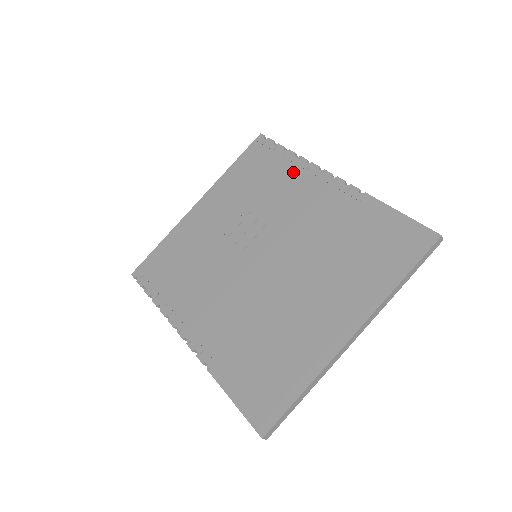
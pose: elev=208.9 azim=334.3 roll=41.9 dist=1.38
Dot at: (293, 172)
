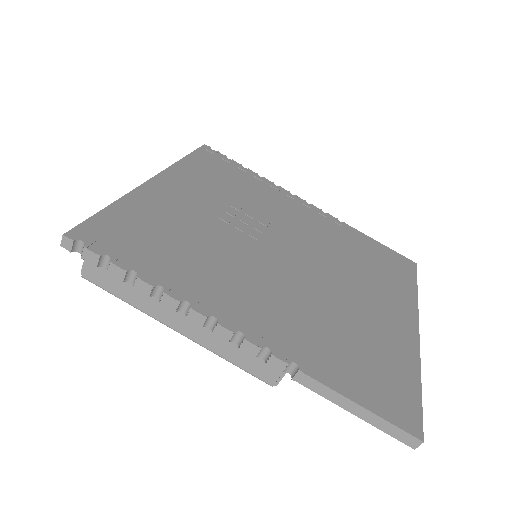
Dot at: (266, 187)
